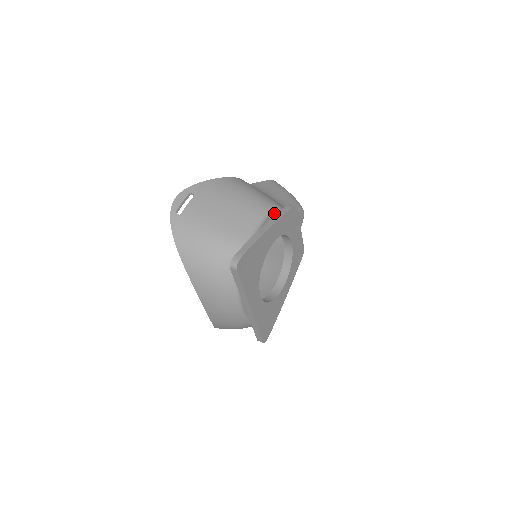
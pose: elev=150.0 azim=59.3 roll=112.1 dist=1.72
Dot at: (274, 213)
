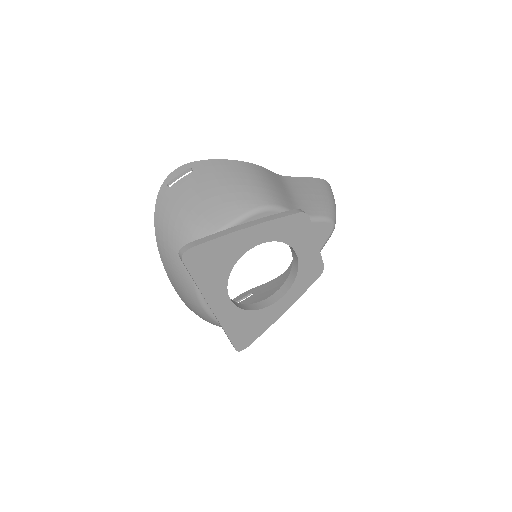
Dot at: (268, 213)
